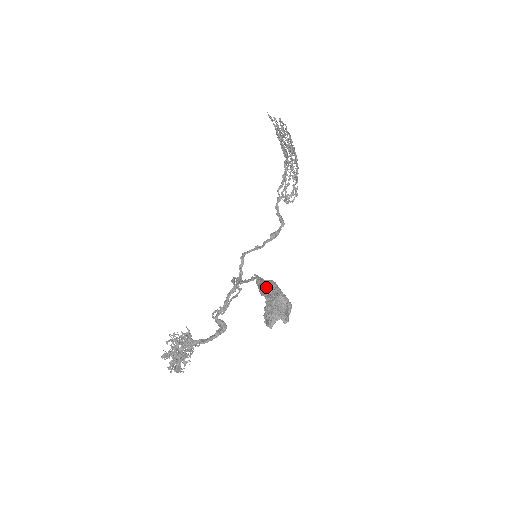
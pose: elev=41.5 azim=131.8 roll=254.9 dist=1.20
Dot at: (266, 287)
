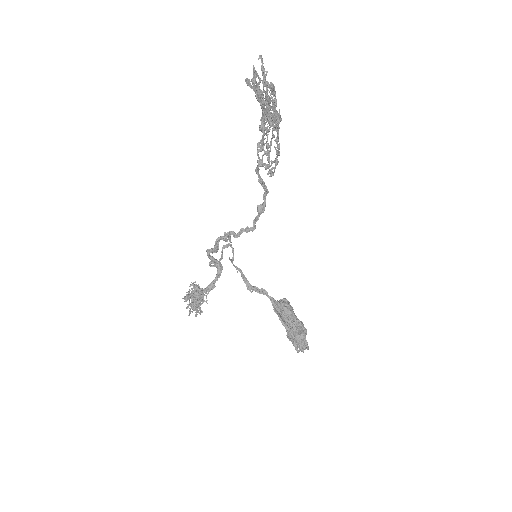
Dot at: (291, 332)
